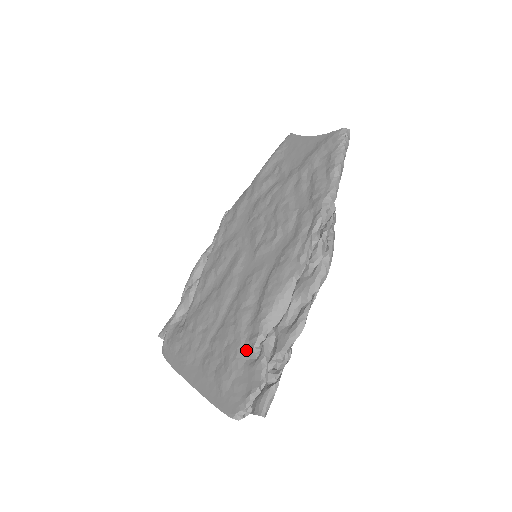
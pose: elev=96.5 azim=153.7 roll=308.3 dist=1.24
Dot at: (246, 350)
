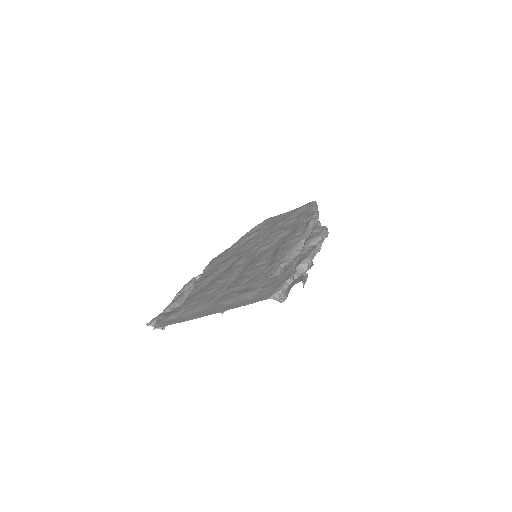
Dot at: (269, 275)
